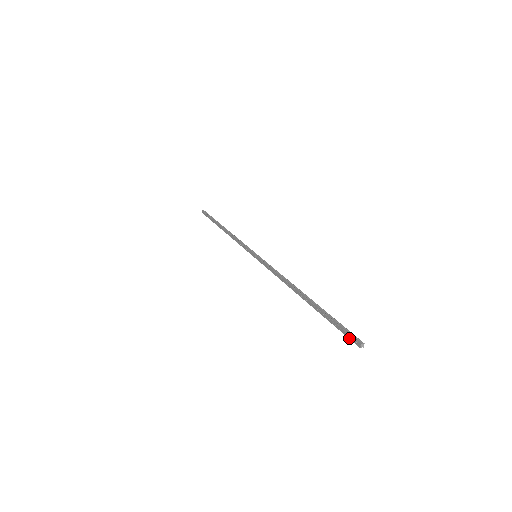
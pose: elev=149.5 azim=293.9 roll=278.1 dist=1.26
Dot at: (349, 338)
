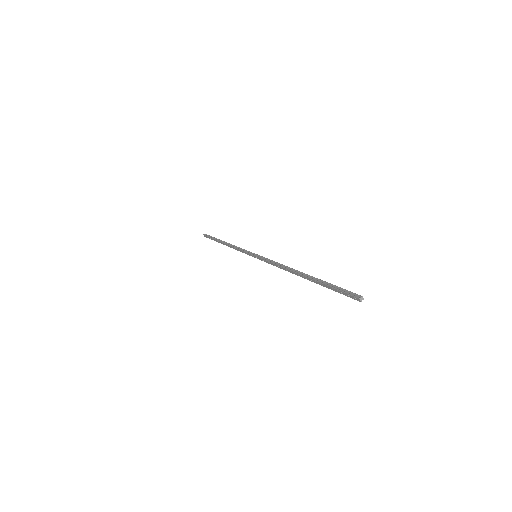
Dot at: occluded
